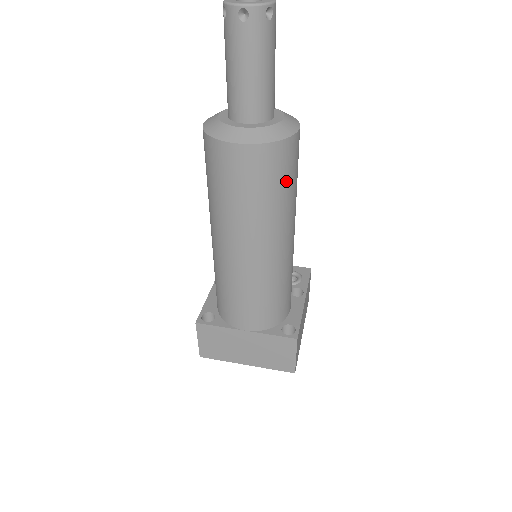
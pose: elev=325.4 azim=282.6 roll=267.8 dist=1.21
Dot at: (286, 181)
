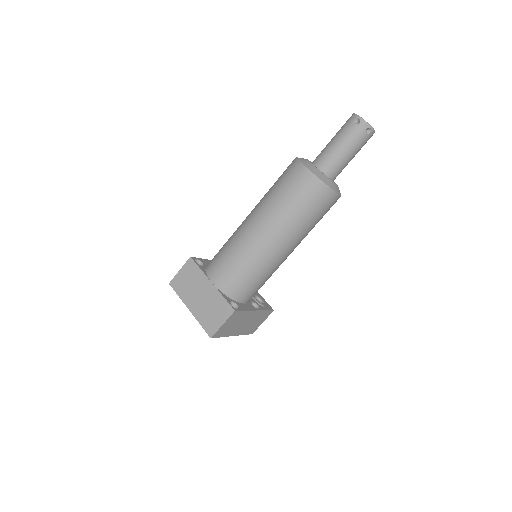
Dot at: (311, 210)
